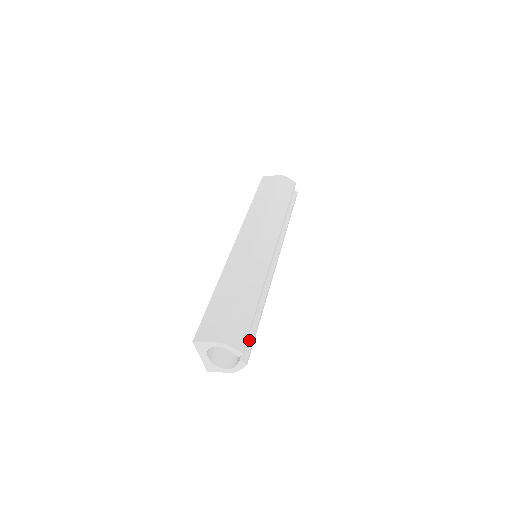
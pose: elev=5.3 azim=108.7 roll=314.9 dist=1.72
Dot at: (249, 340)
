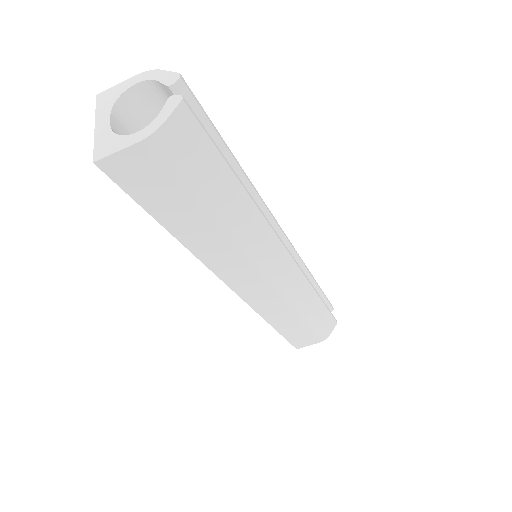
Dot at: occluded
